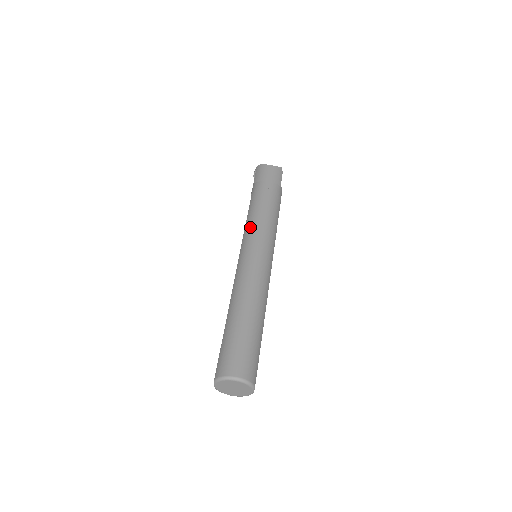
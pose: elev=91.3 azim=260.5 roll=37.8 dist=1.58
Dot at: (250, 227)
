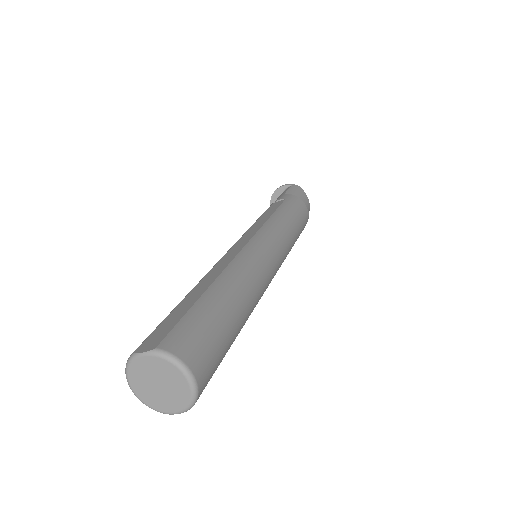
Dot at: (279, 225)
